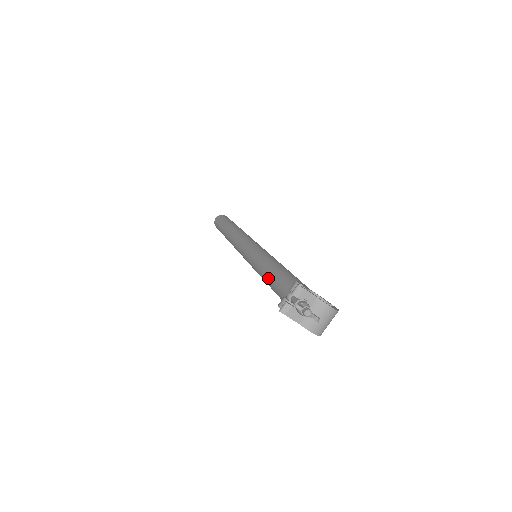
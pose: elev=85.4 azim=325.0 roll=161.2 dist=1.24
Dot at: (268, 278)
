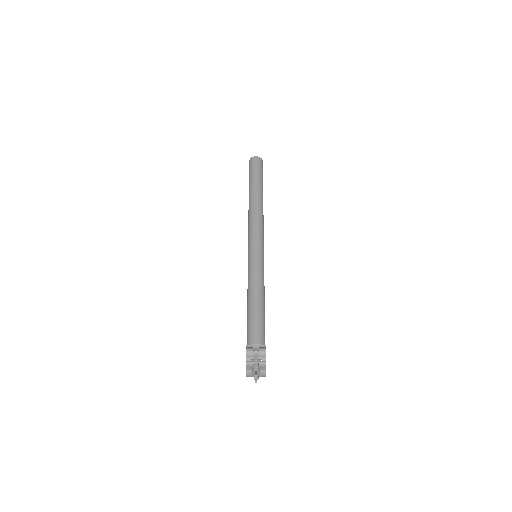
Dot at: (252, 303)
